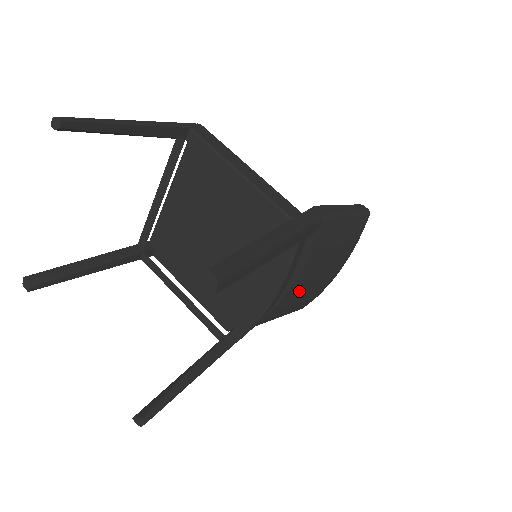
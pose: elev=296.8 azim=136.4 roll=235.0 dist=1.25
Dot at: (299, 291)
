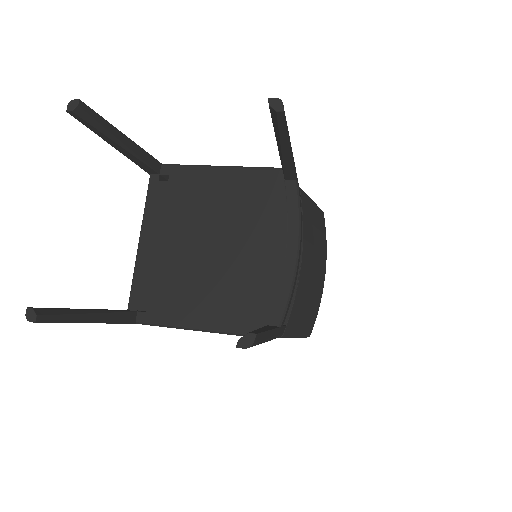
Dot at: (307, 278)
